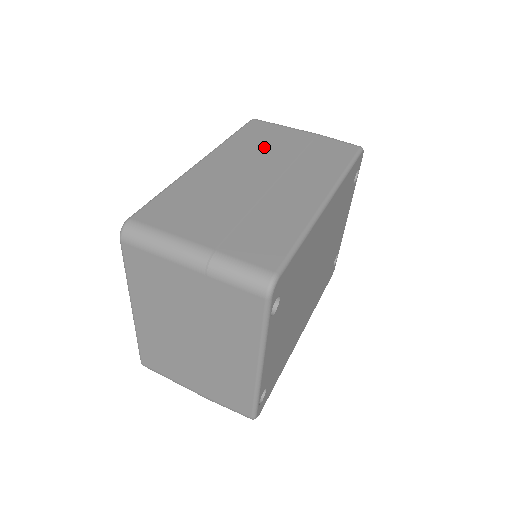
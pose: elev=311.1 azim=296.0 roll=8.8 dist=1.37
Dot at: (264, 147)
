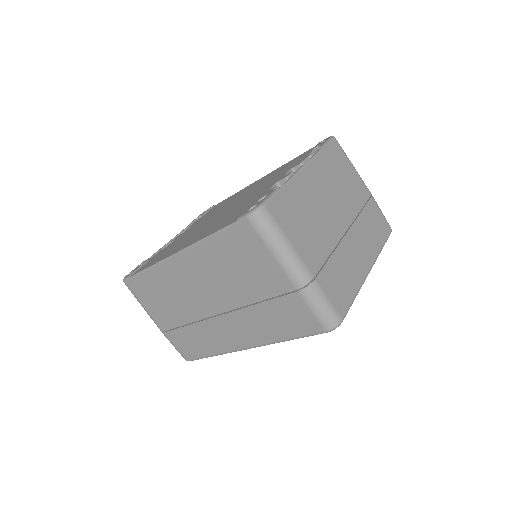
Dot at: (231, 273)
